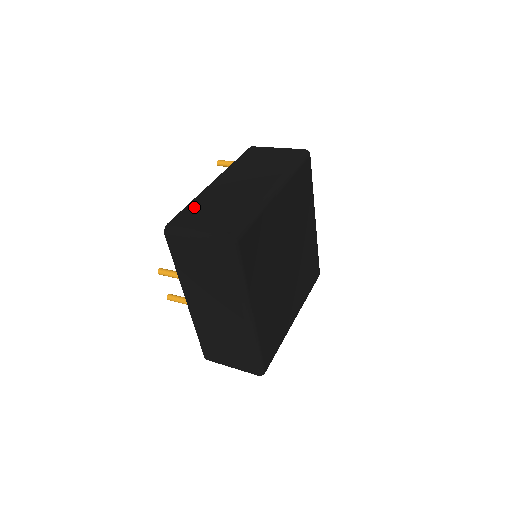
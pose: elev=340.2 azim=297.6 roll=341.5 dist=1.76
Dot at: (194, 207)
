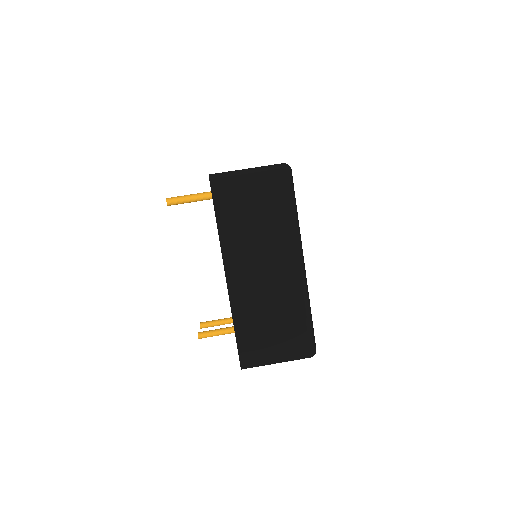
Dot at: (245, 331)
